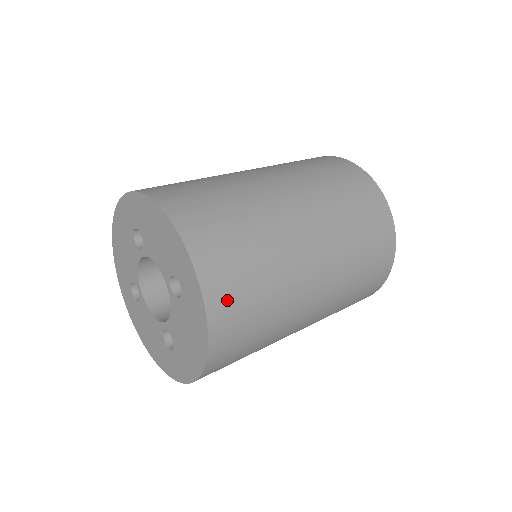
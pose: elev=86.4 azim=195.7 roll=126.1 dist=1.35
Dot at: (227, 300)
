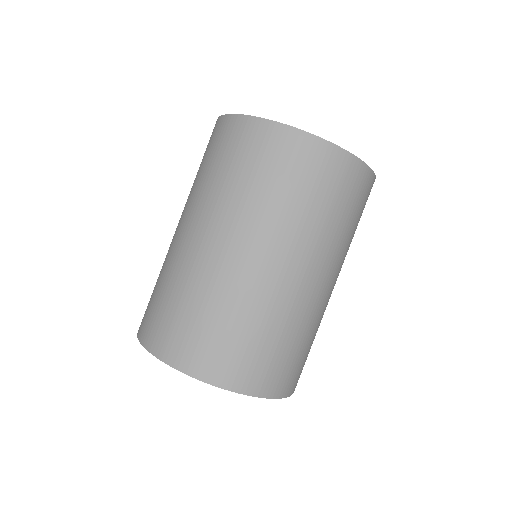
Dot at: (257, 375)
